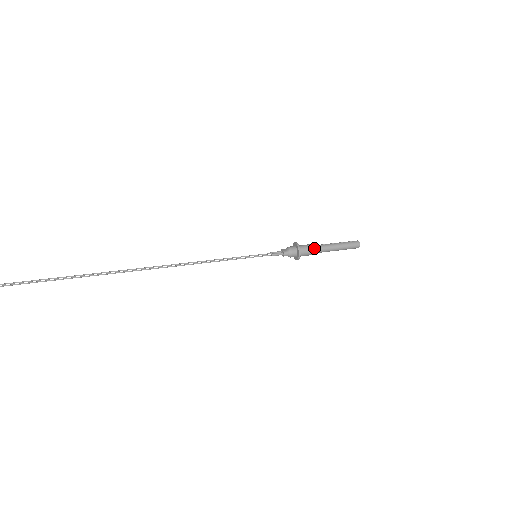
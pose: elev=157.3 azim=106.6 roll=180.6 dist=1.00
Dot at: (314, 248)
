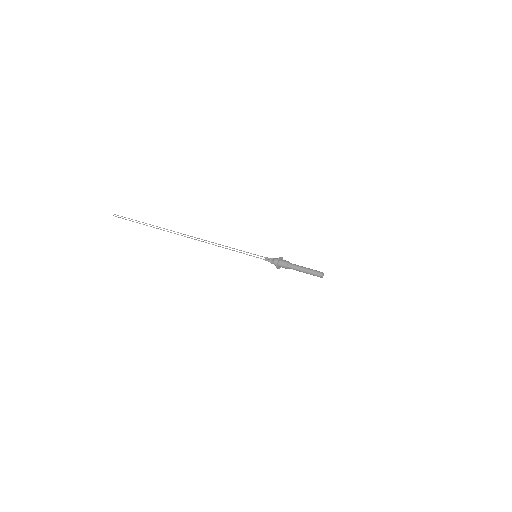
Dot at: (289, 266)
